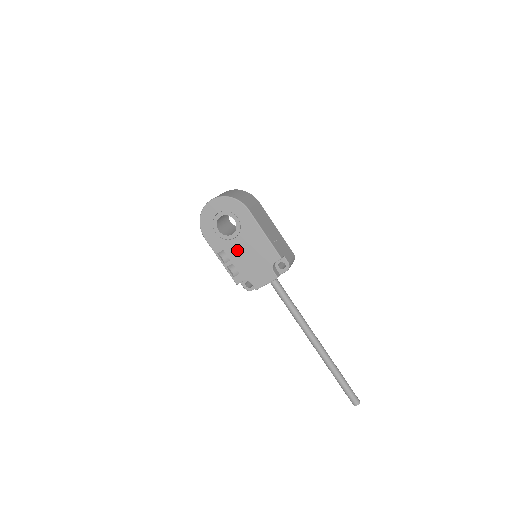
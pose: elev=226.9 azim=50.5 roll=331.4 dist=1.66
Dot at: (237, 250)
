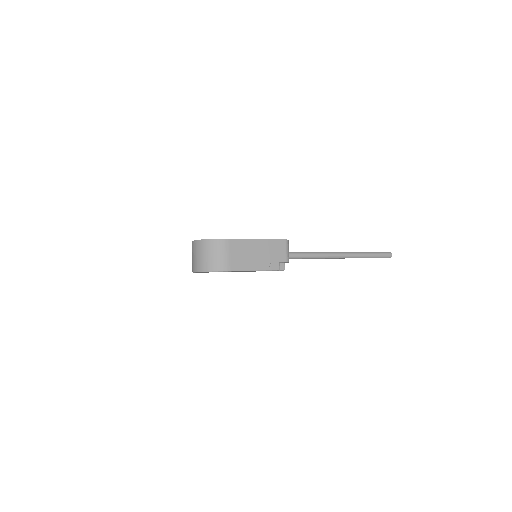
Dot at: occluded
